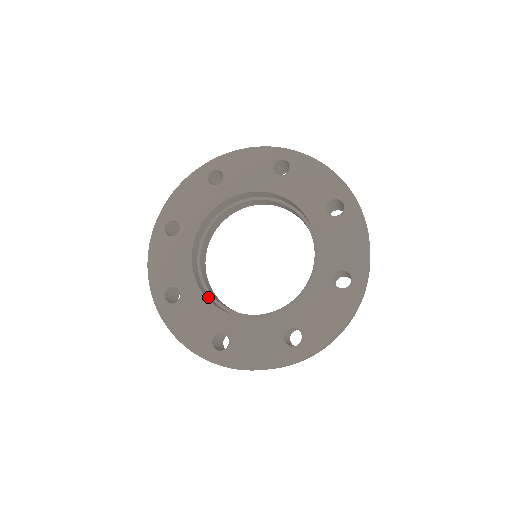
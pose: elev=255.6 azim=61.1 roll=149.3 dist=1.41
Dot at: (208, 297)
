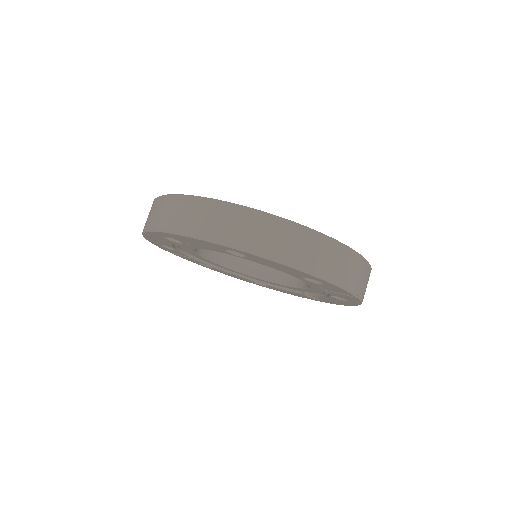
Dot at: occluded
